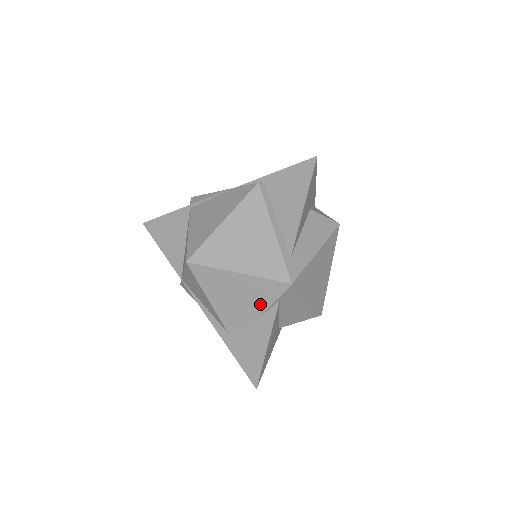
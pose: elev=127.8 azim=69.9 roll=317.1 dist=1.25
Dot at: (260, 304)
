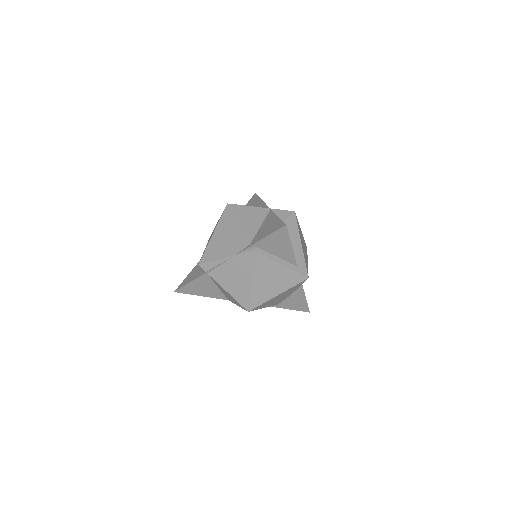
Dot at: occluded
